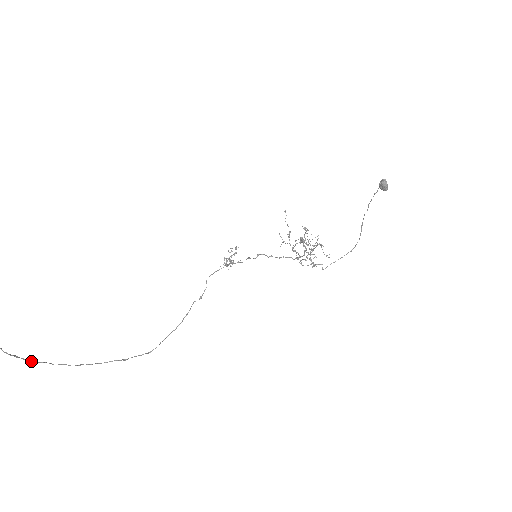
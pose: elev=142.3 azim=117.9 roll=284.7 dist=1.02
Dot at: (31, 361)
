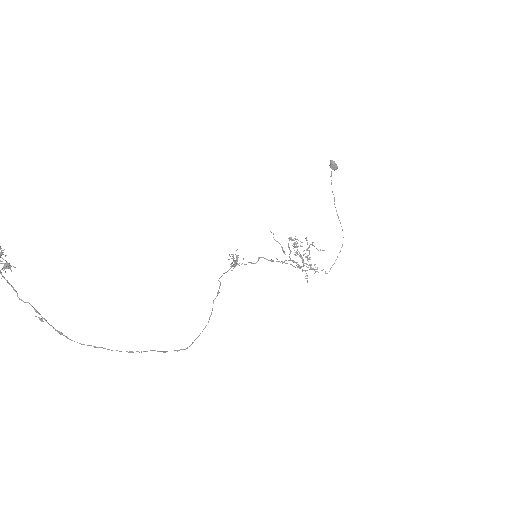
Dot at: occluded
